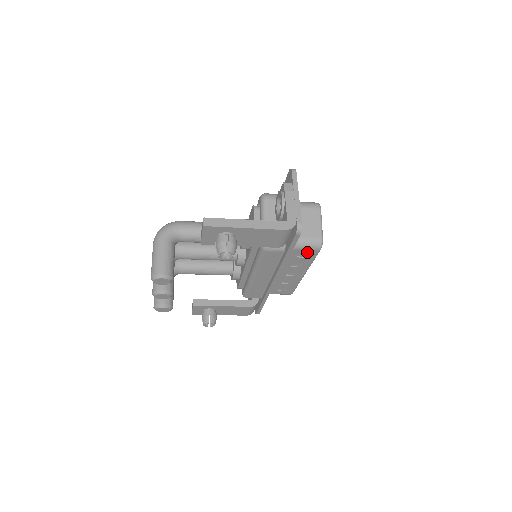
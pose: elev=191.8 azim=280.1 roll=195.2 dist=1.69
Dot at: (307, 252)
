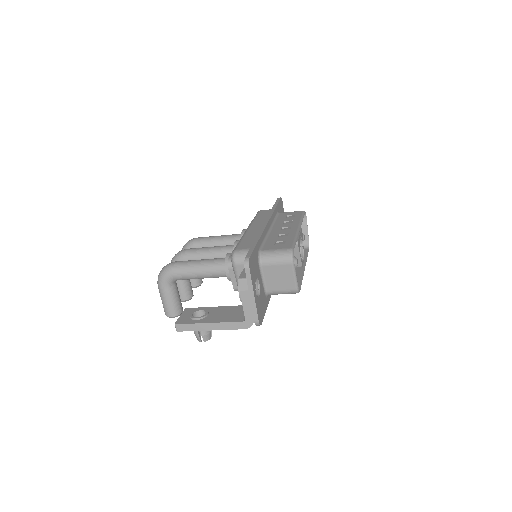
Dot at: occluded
